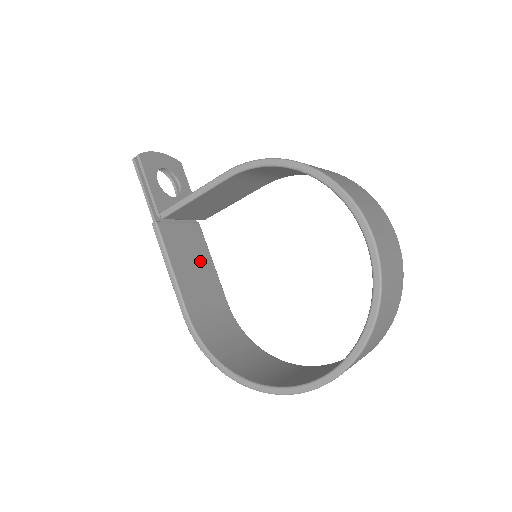
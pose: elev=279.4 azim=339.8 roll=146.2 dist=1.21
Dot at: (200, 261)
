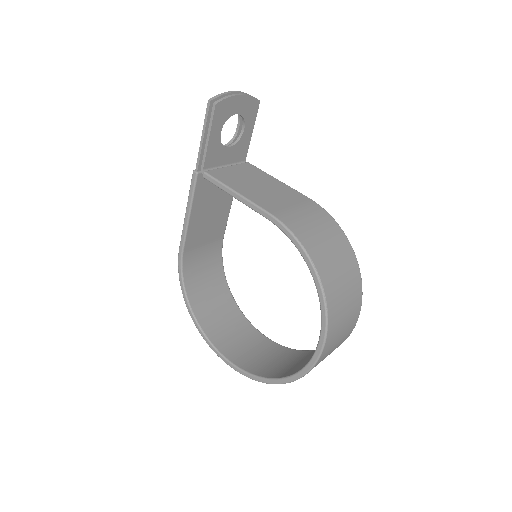
Dot at: (220, 203)
